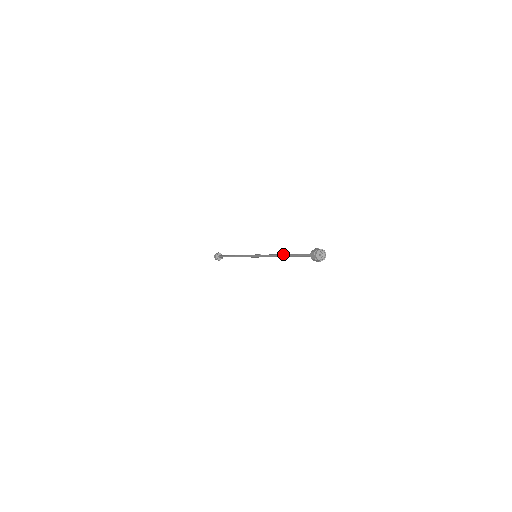
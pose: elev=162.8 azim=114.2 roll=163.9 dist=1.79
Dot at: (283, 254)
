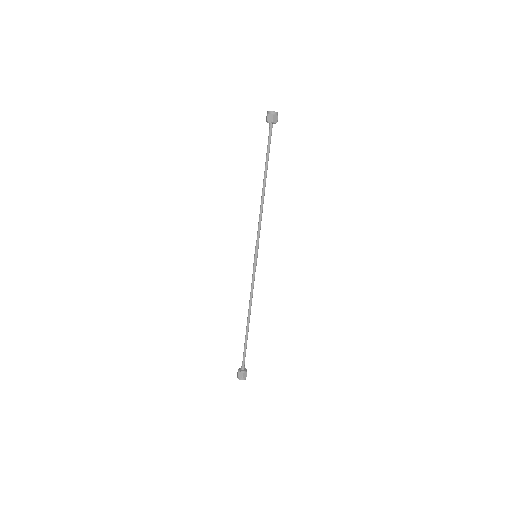
Dot at: (263, 186)
